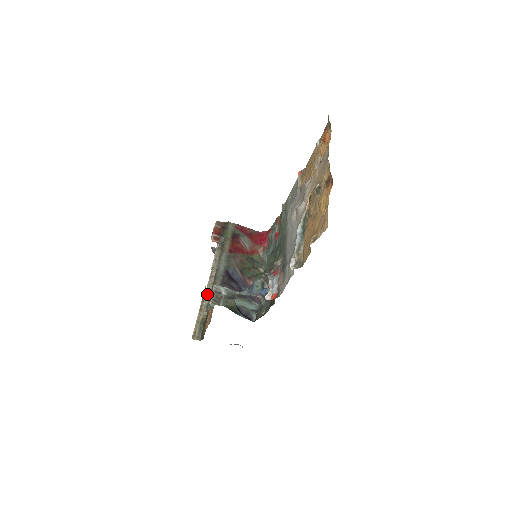
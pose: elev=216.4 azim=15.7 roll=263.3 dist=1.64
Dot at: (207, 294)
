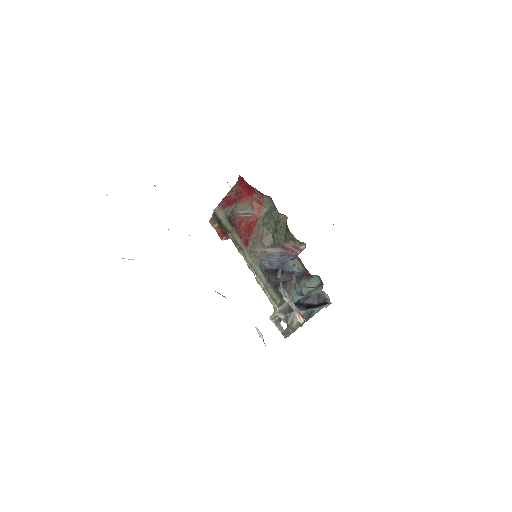
Dot at: occluded
